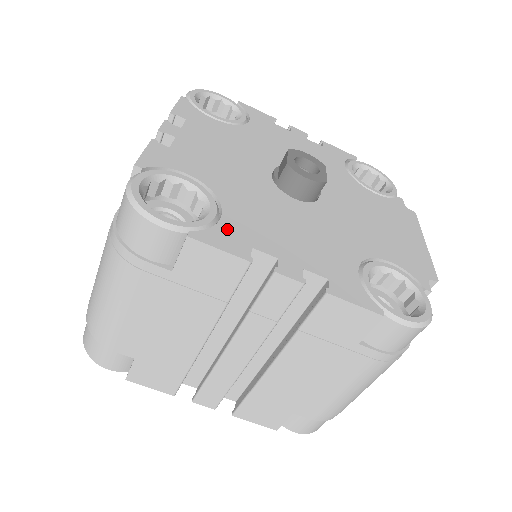
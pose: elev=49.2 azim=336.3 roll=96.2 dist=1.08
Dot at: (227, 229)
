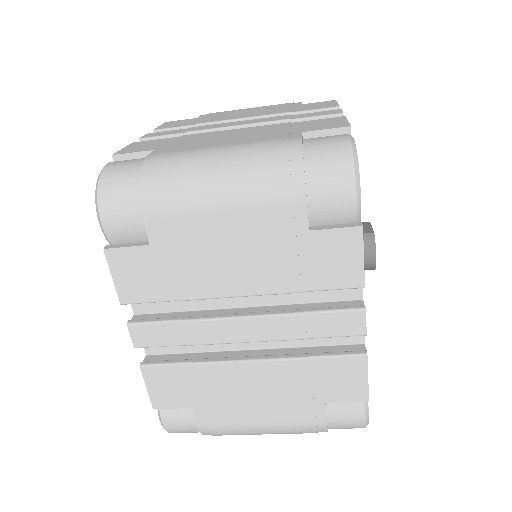
Dot at: occluded
